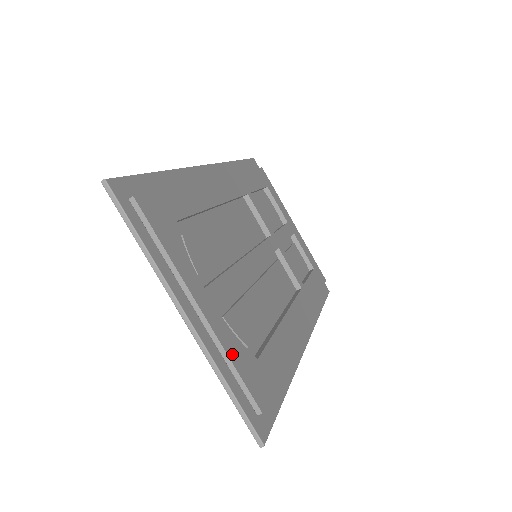
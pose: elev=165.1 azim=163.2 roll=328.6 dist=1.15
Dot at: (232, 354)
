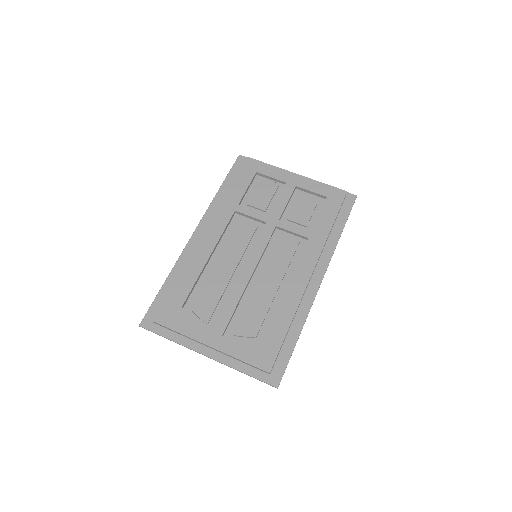
Dot at: (240, 355)
